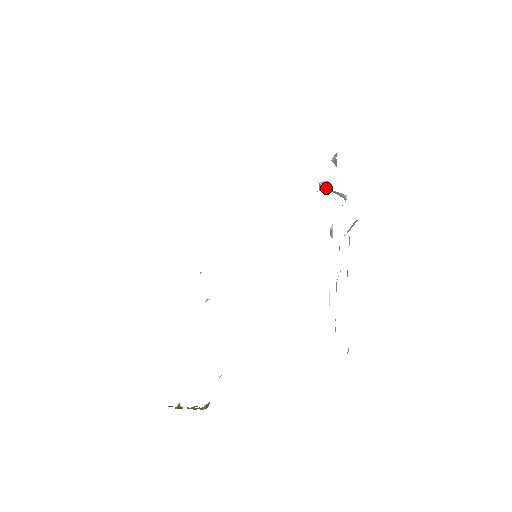
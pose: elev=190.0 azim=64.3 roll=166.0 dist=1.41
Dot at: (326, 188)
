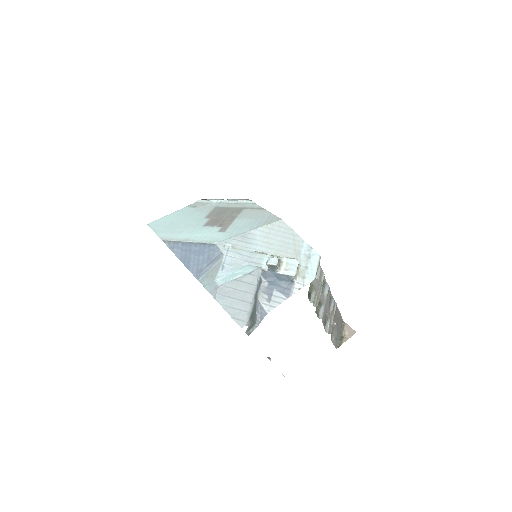
Dot at: (272, 273)
